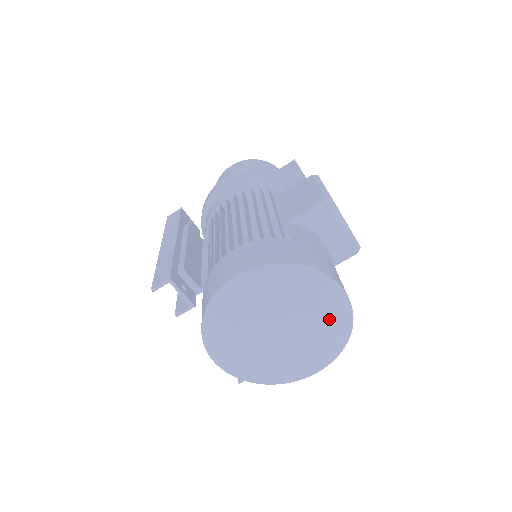
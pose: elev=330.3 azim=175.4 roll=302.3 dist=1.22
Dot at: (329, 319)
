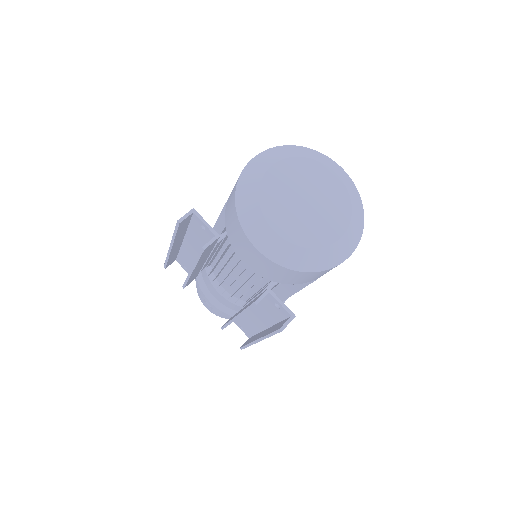
Dot at: (340, 181)
